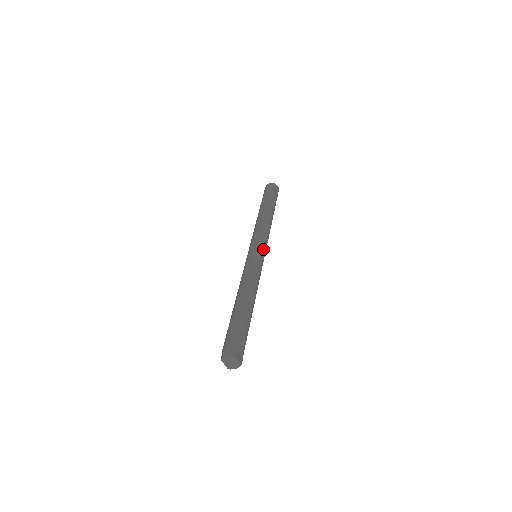
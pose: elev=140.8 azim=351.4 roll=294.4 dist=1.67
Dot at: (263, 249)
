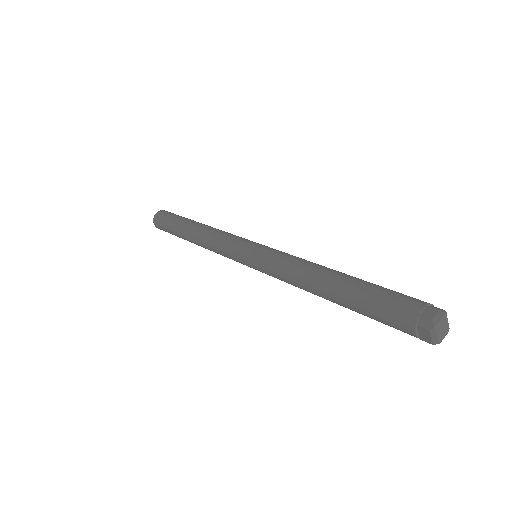
Dot at: occluded
